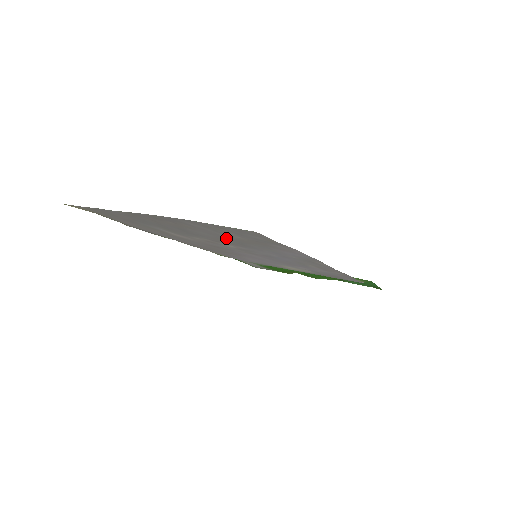
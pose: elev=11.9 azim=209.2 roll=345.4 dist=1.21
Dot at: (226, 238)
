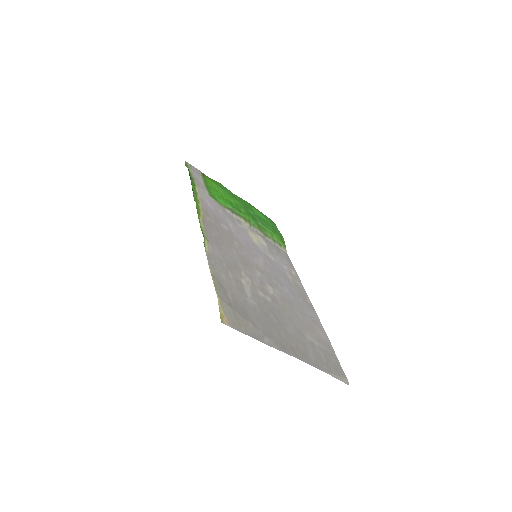
Dot at: (298, 326)
